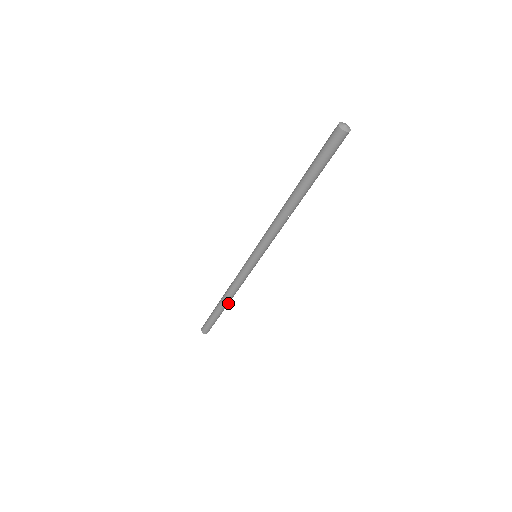
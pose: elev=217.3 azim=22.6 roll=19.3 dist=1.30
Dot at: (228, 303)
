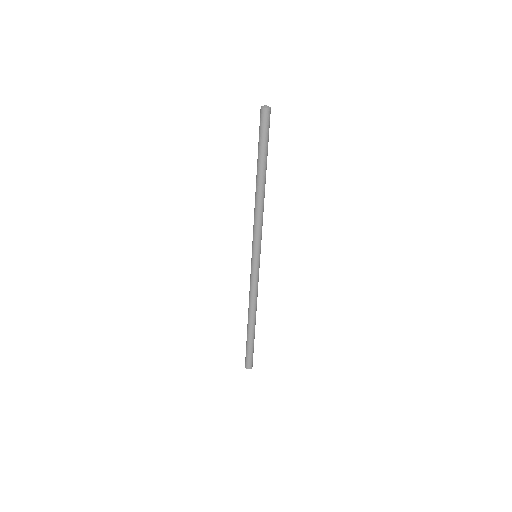
Dot at: (255, 319)
